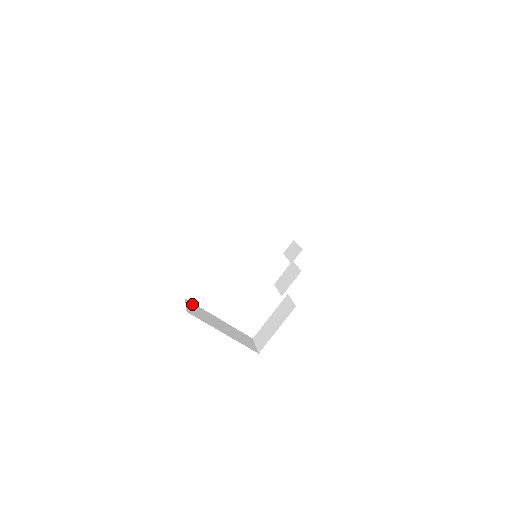
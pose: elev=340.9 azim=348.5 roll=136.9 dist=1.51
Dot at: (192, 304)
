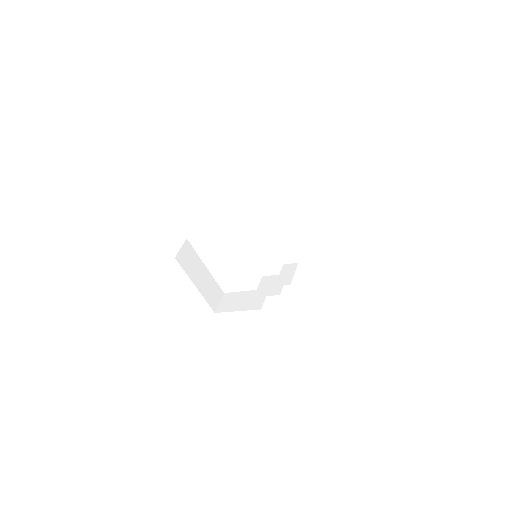
Dot at: (189, 246)
